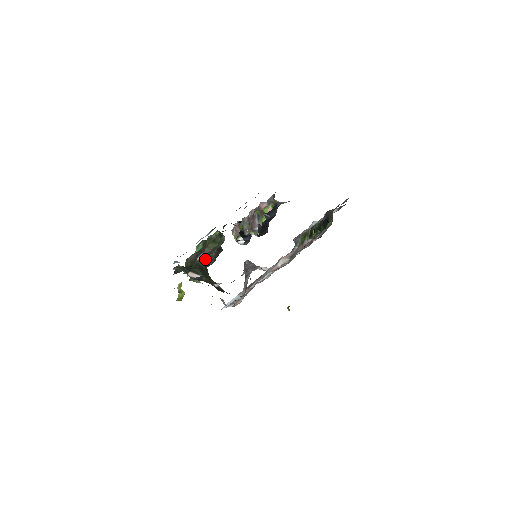
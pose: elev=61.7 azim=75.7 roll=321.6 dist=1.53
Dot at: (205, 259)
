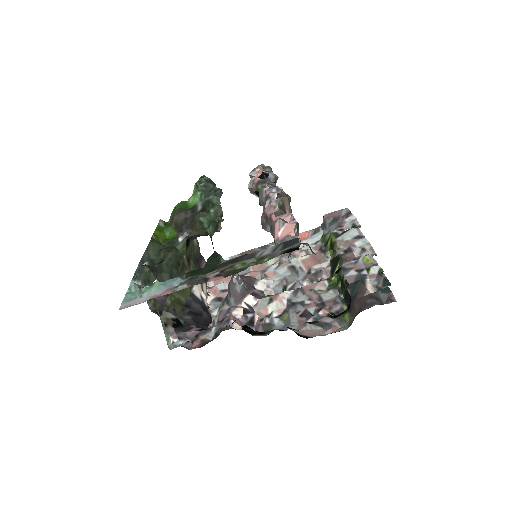
Dot at: (191, 236)
